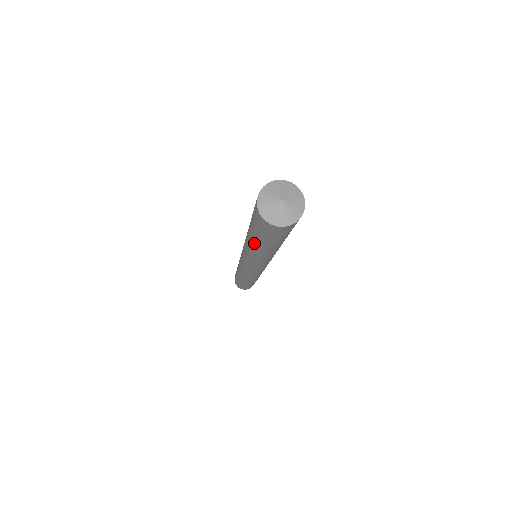
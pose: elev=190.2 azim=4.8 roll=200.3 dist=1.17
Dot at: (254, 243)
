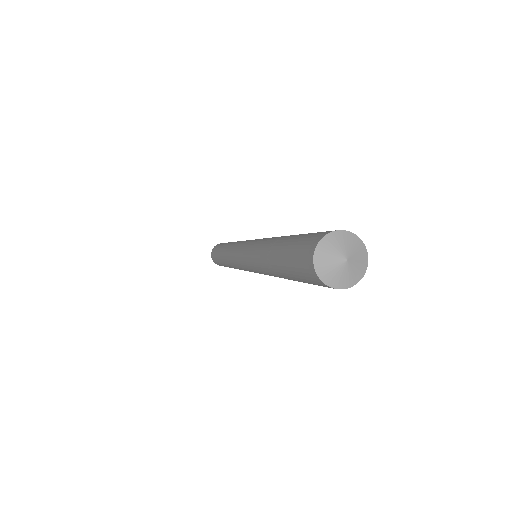
Dot at: (275, 266)
